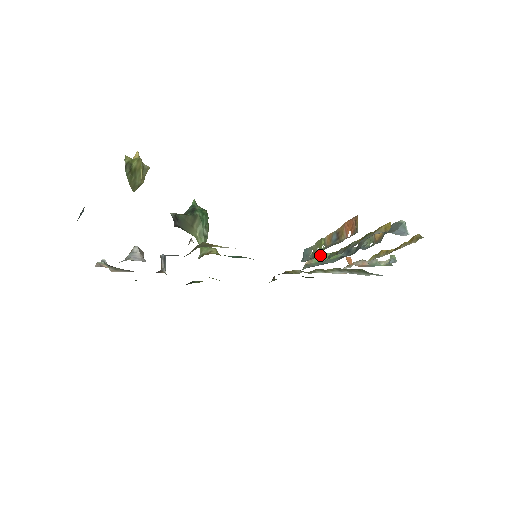
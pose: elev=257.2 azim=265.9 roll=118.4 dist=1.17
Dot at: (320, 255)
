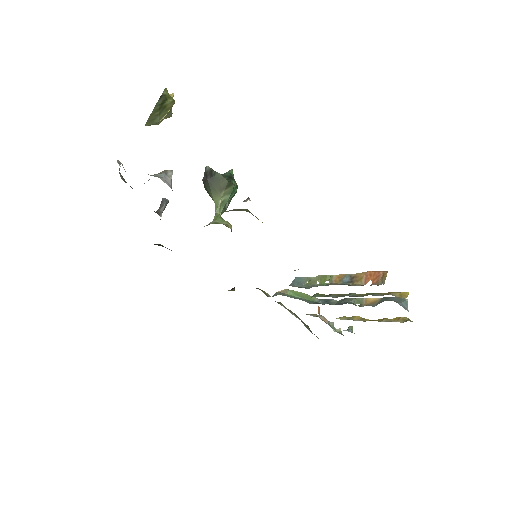
Dot at: (296, 291)
